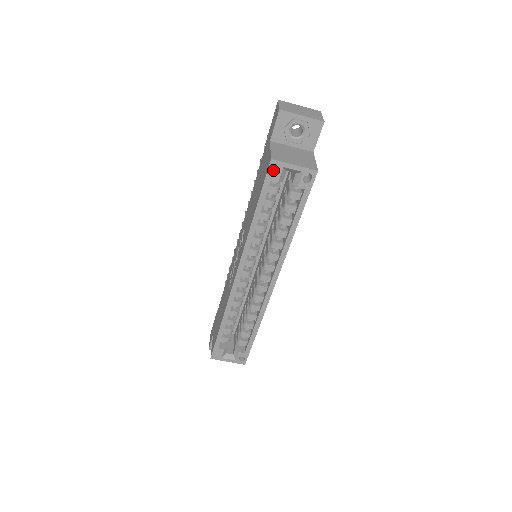
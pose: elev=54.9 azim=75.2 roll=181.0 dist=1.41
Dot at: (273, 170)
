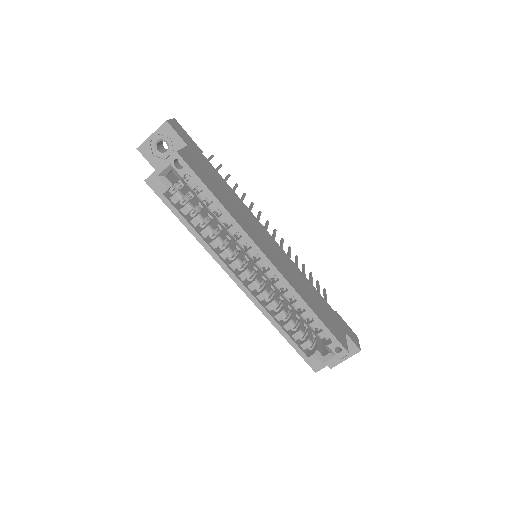
Dot at: (155, 186)
